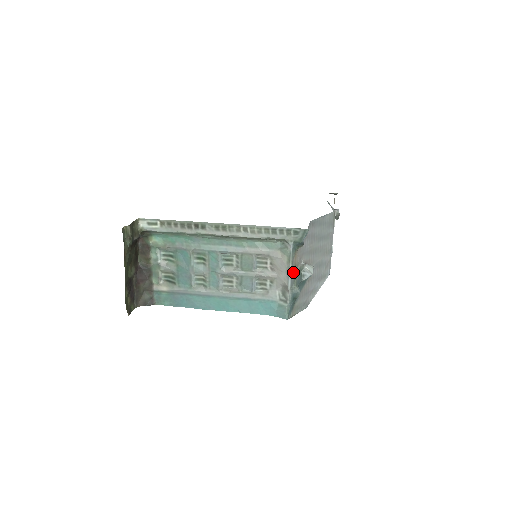
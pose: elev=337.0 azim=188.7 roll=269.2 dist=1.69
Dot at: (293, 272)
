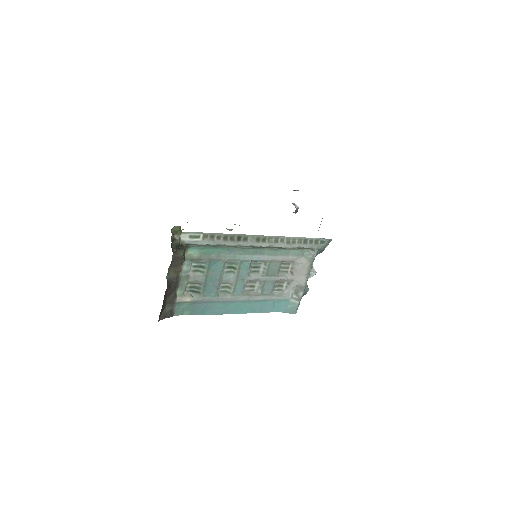
Dot at: occluded
